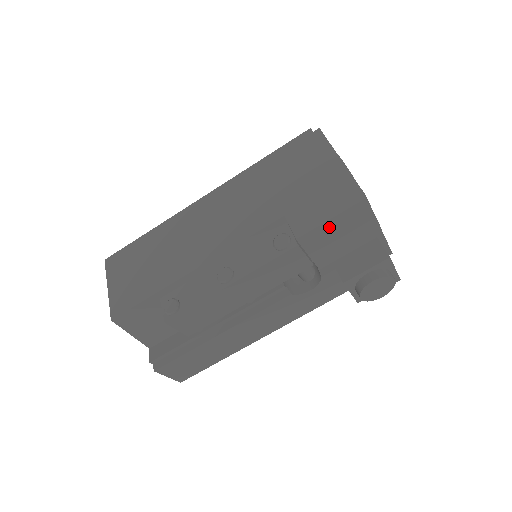
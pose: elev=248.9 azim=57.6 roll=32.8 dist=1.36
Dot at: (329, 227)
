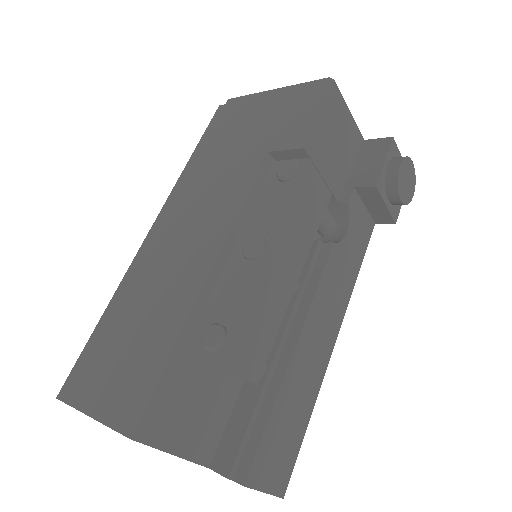
Dot at: (323, 125)
